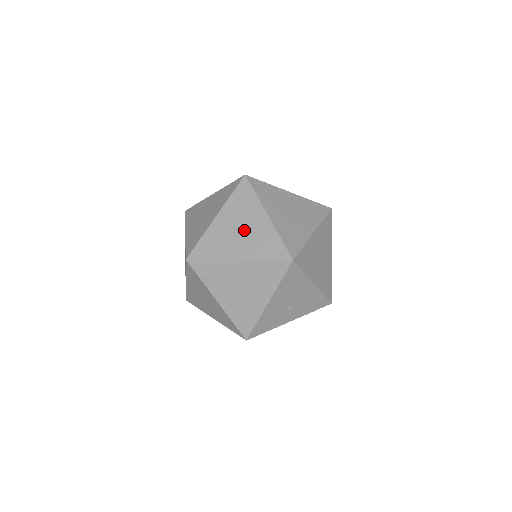
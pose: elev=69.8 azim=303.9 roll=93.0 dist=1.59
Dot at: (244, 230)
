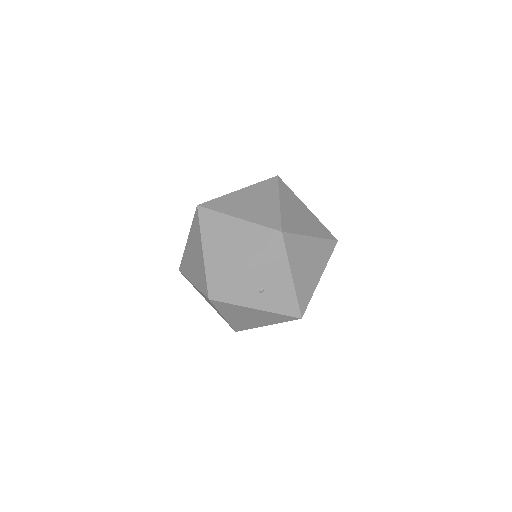
Dot at: (255, 203)
